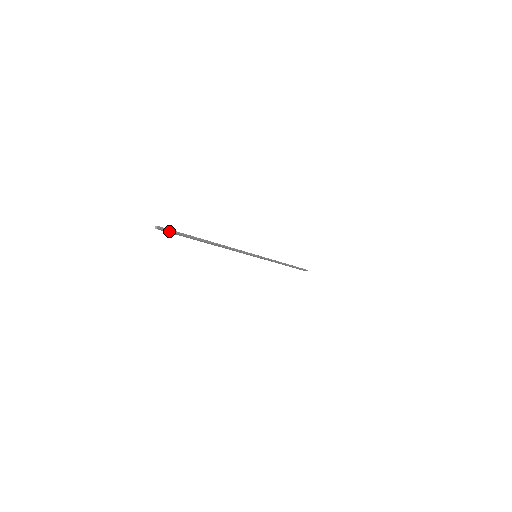
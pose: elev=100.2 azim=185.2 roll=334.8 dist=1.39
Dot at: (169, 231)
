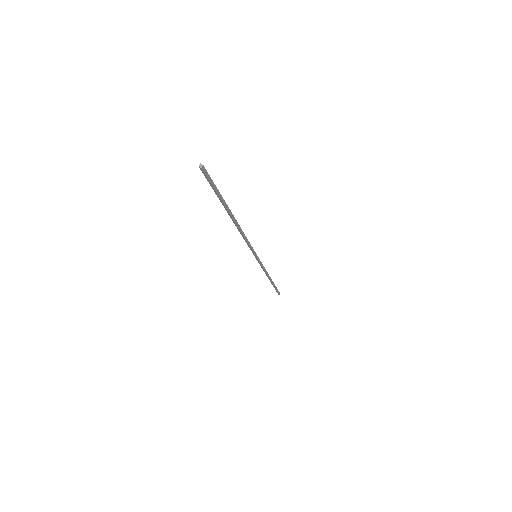
Dot at: (209, 179)
